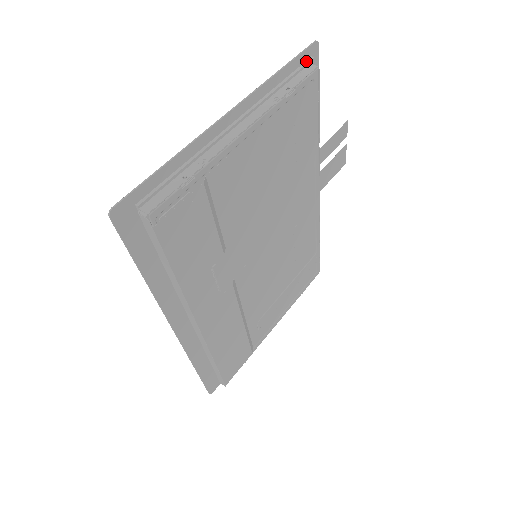
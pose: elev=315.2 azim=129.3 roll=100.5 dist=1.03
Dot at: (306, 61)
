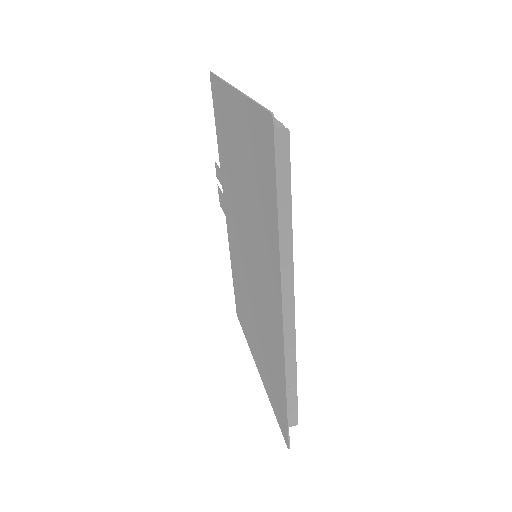
Dot at: occluded
